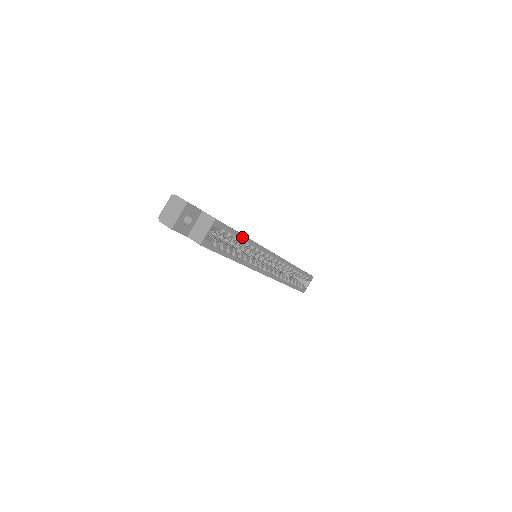
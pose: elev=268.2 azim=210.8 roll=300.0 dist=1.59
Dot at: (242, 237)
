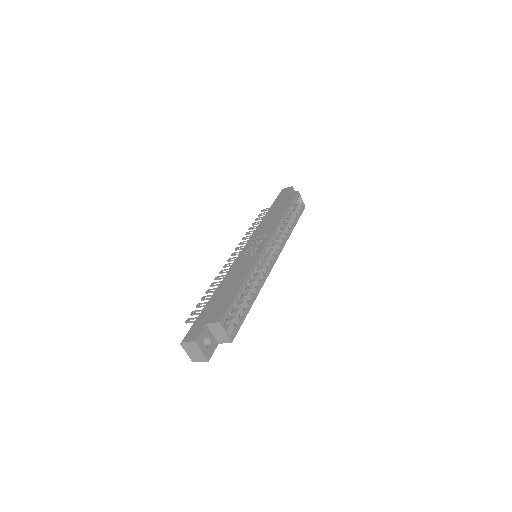
Dot at: (241, 289)
